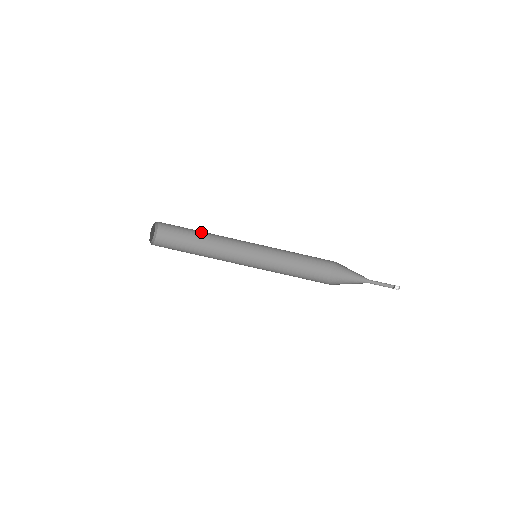
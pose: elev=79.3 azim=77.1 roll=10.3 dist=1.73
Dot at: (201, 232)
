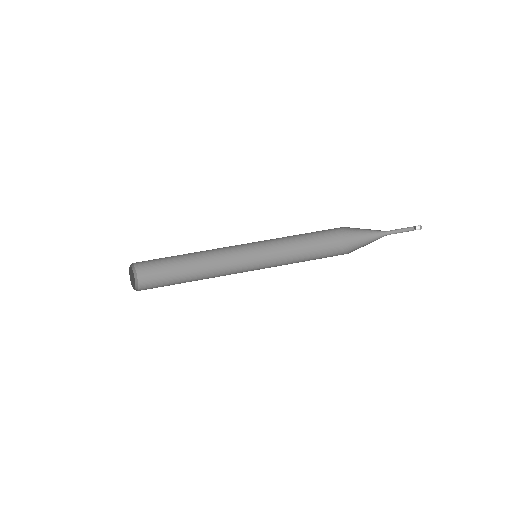
Dot at: (189, 274)
